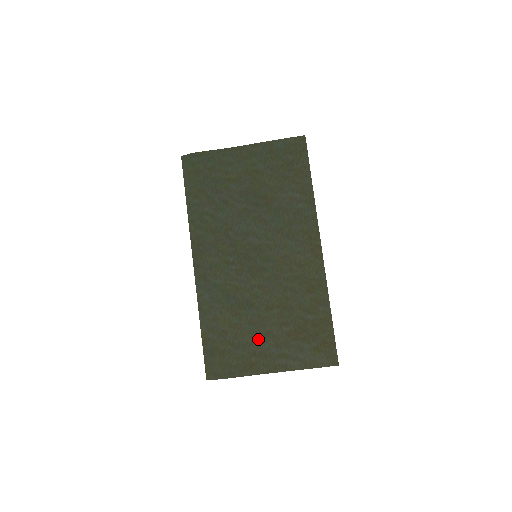
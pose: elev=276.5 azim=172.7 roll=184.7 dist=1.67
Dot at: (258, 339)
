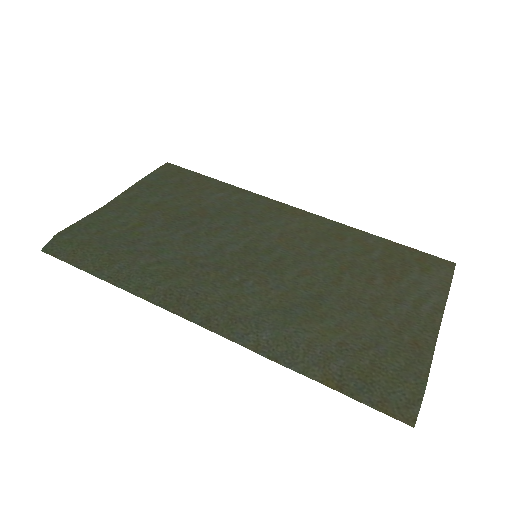
Dot at: (376, 316)
